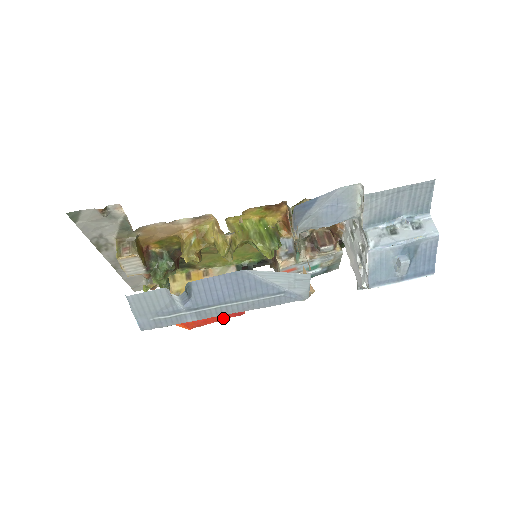
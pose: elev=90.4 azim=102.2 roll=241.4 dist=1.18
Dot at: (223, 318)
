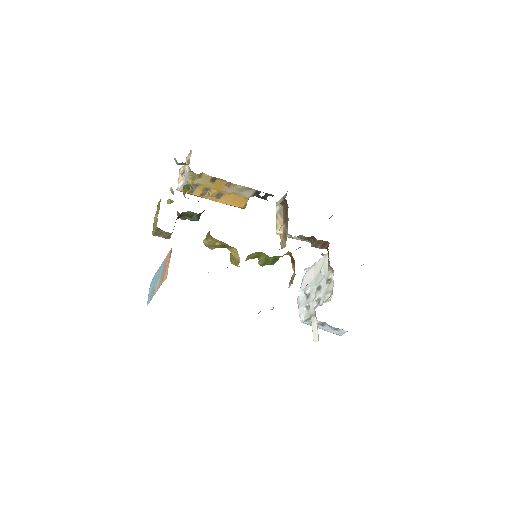
Dot at: occluded
